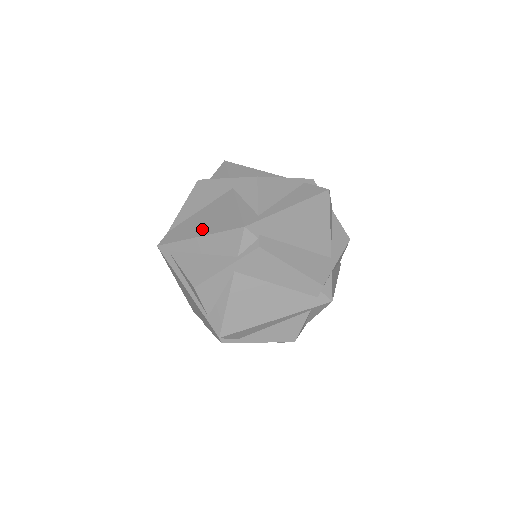
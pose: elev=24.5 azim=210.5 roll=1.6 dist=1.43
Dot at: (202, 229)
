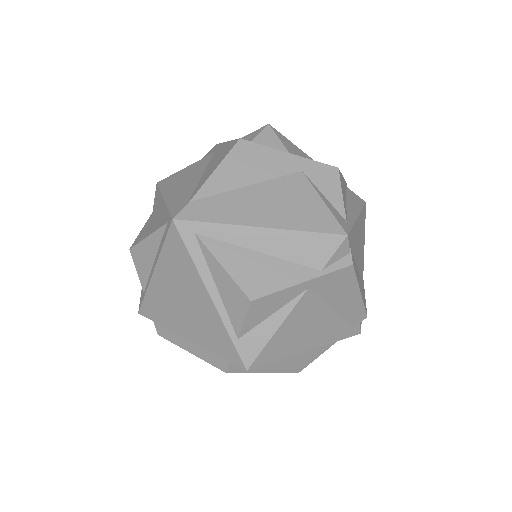
Dot at: (266, 217)
